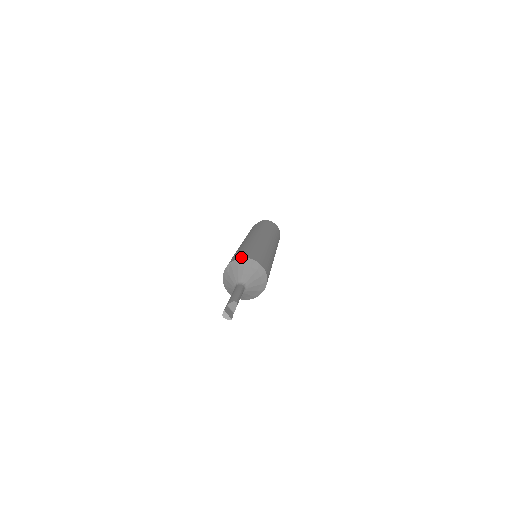
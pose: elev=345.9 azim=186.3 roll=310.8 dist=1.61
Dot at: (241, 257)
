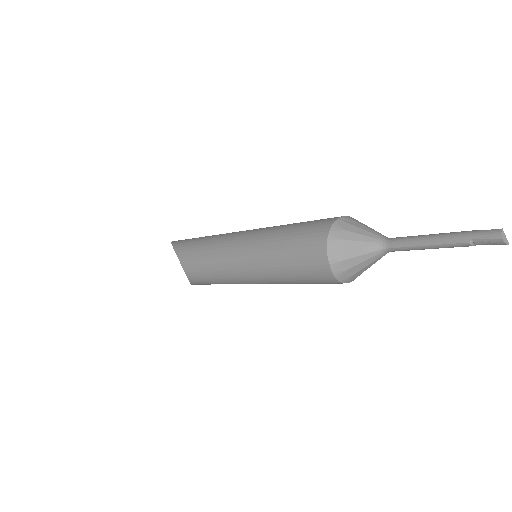
Dot at: (346, 216)
